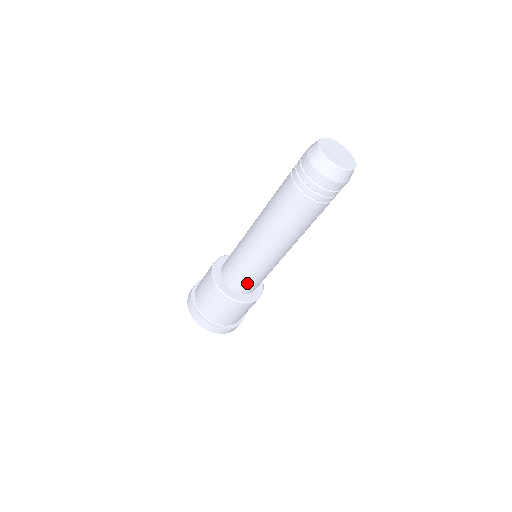
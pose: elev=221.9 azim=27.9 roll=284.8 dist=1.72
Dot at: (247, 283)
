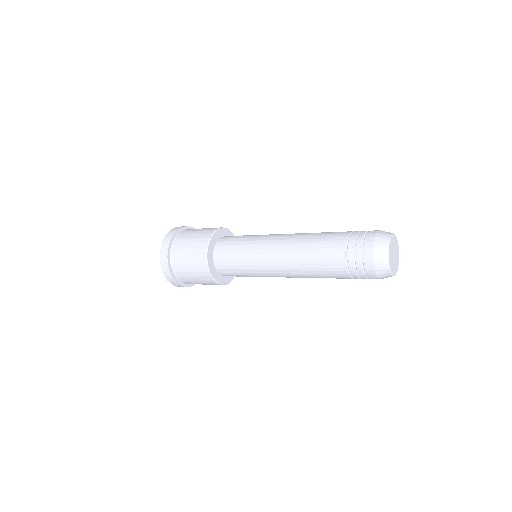
Dot at: (233, 272)
